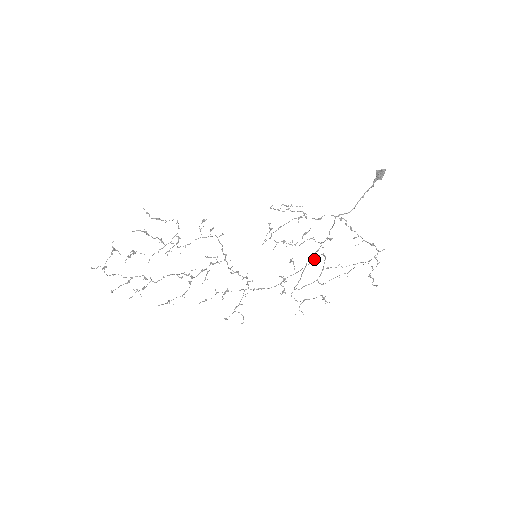
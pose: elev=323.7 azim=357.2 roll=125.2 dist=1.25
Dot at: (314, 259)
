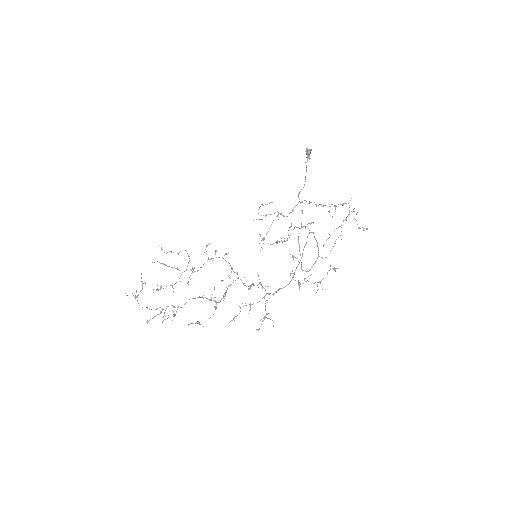
Dot at: occluded
